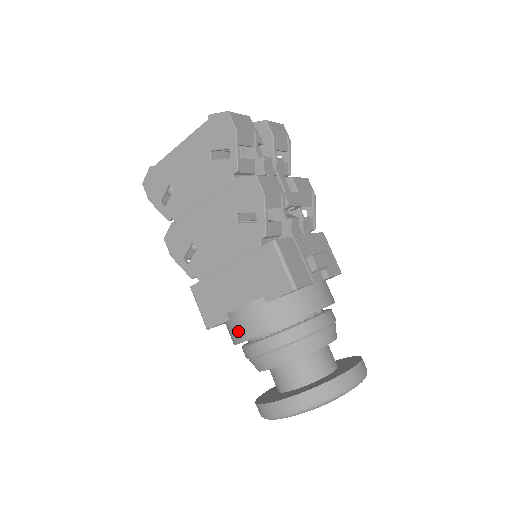
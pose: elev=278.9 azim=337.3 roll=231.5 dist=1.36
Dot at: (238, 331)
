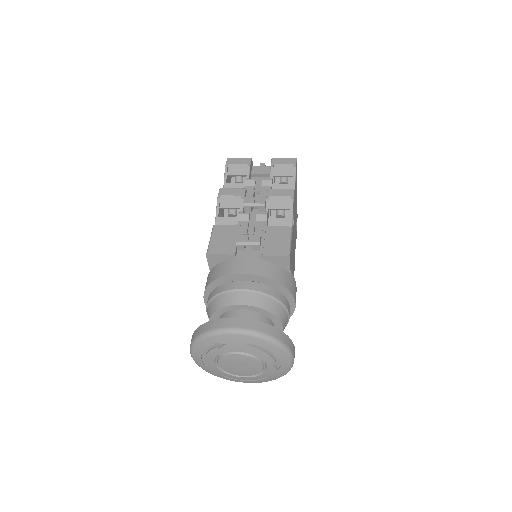
Dot at: occluded
